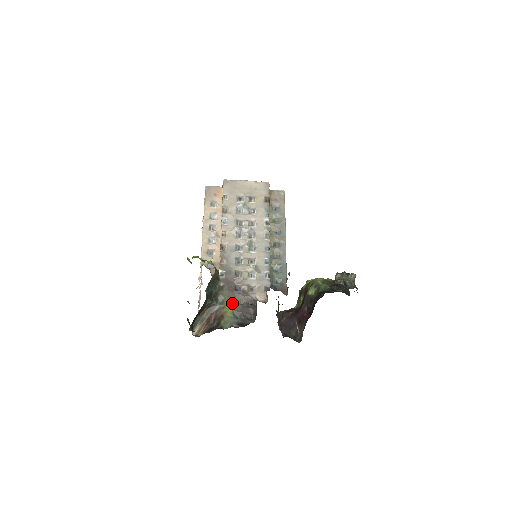
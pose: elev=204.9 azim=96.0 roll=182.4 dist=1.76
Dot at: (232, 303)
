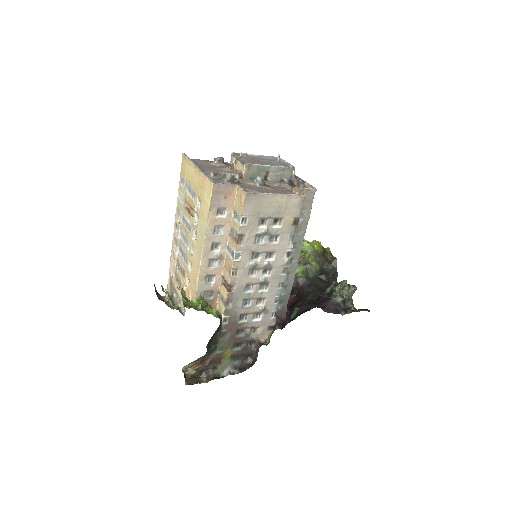
Dot at: (232, 347)
